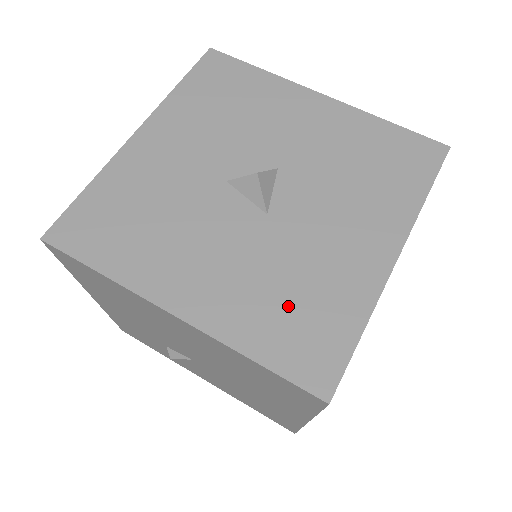
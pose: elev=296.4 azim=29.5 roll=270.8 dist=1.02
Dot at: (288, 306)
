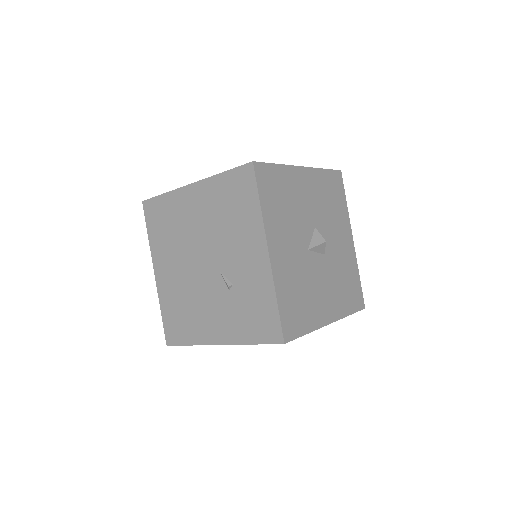
Dot at: (346, 287)
